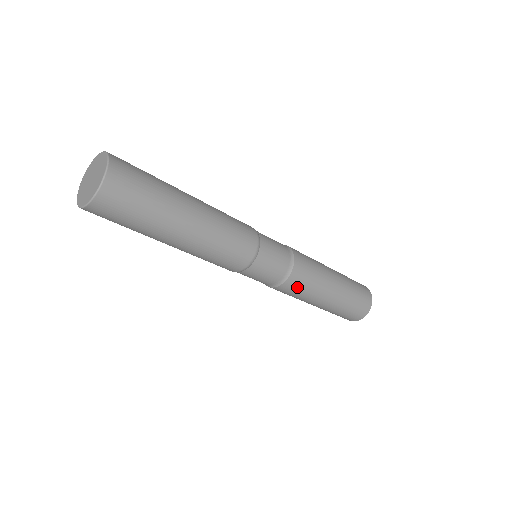
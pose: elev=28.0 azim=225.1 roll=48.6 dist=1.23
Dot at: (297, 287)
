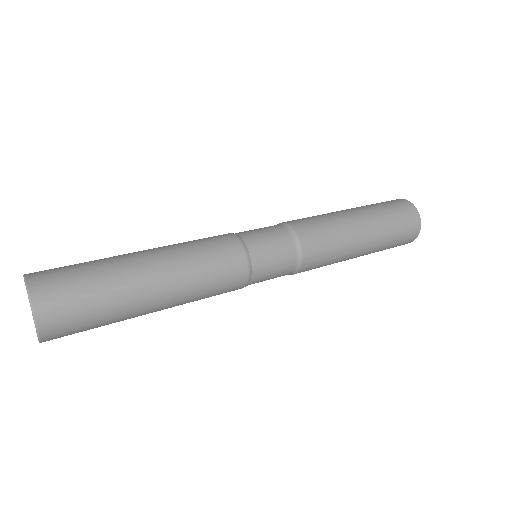
Dot at: (315, 267)
